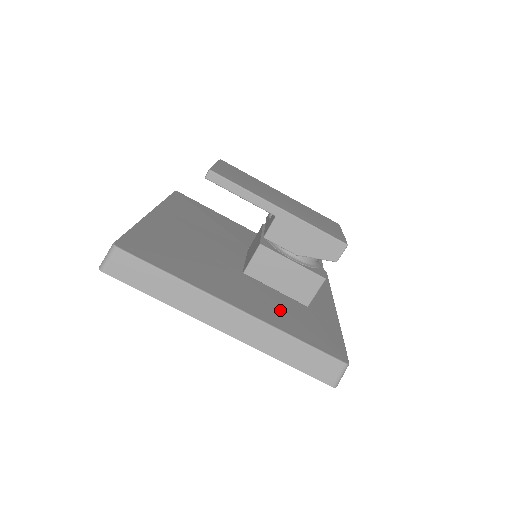
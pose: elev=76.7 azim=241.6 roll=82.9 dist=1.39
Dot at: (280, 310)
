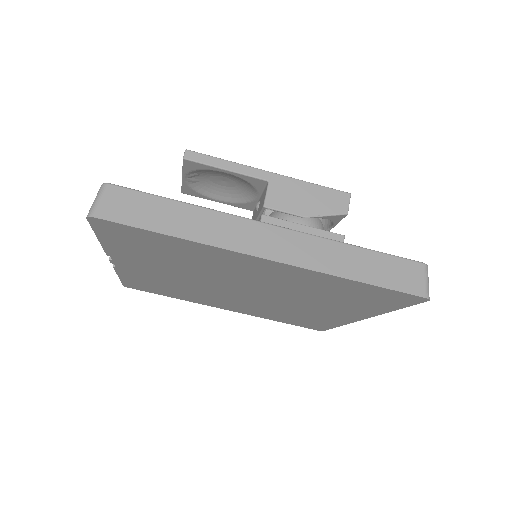
Dot at: occluded
